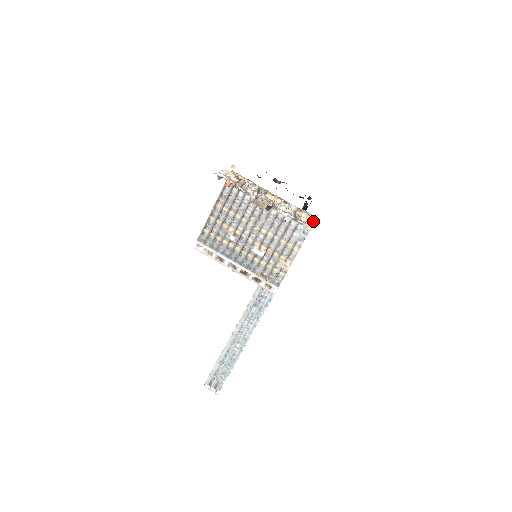
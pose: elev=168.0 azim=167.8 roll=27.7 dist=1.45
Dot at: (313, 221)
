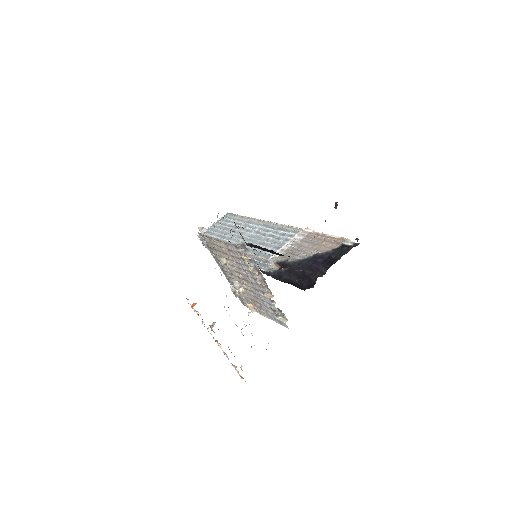
Dot at: (242, 378)
